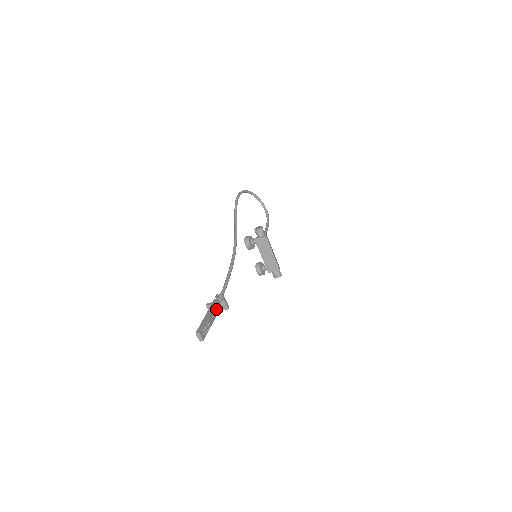
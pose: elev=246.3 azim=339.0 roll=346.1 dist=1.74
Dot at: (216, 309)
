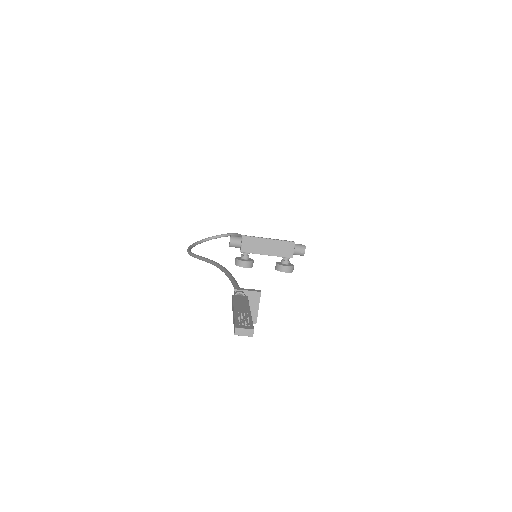
Dot at: (241, 302)
